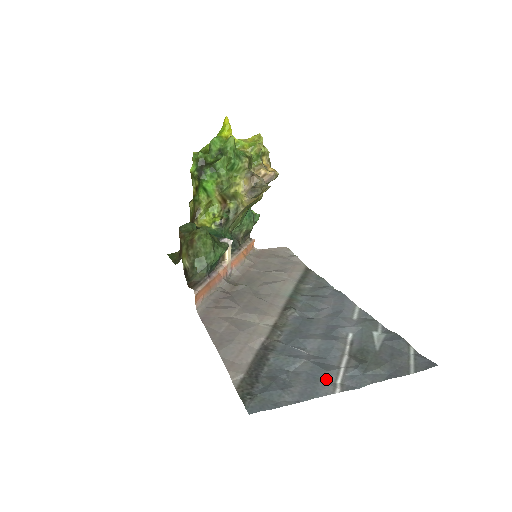
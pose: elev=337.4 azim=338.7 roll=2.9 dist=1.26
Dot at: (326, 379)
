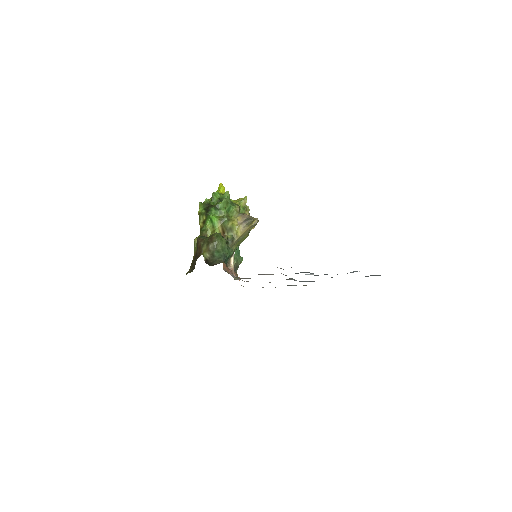
Dot at: occluded
